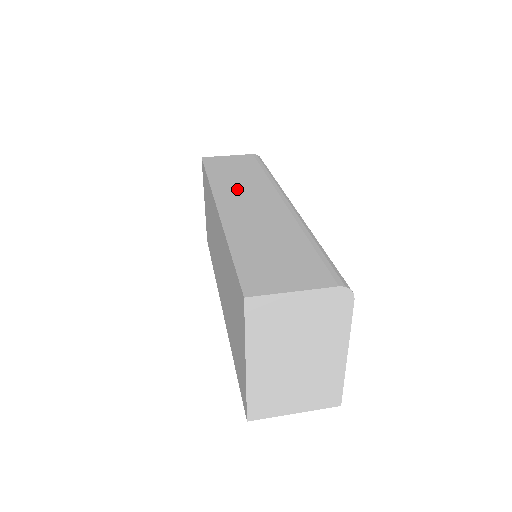
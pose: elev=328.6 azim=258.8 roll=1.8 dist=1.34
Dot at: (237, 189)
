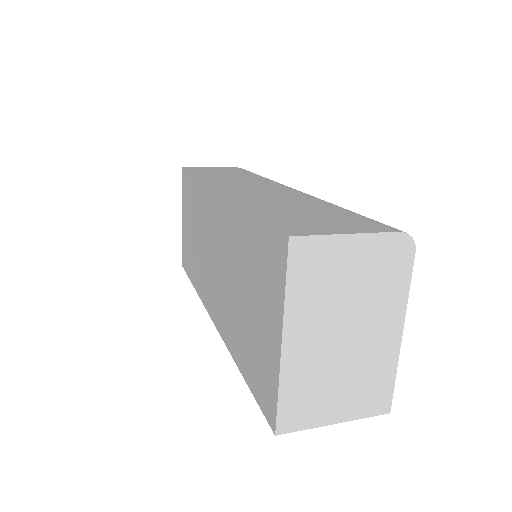
Dot at: (233, 181)
